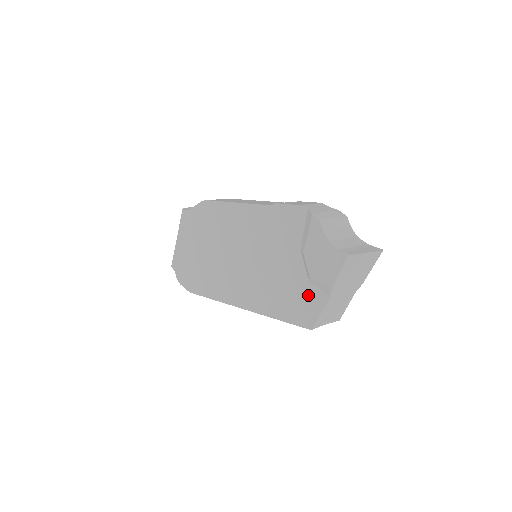
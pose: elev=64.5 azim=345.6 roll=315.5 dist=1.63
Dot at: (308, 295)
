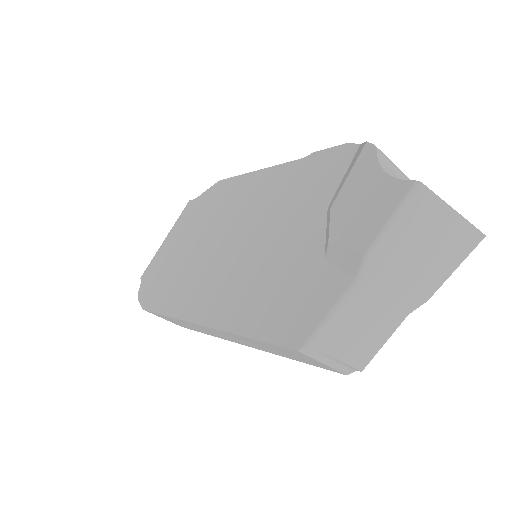
Dot at: (314, 282)
